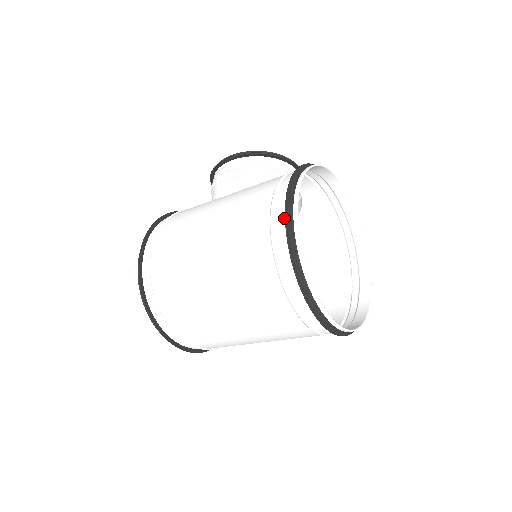
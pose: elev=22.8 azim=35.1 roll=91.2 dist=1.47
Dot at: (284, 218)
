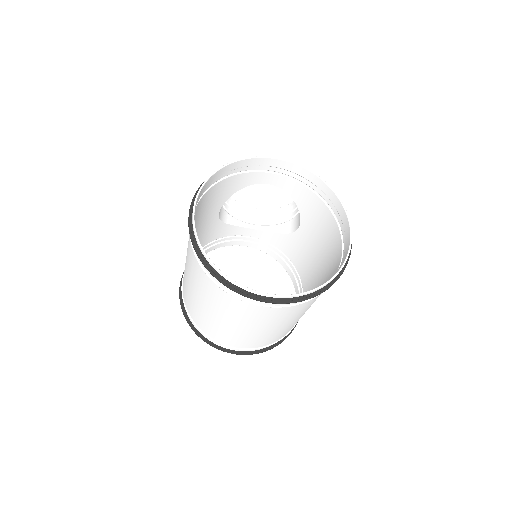
Dot at: occluded
